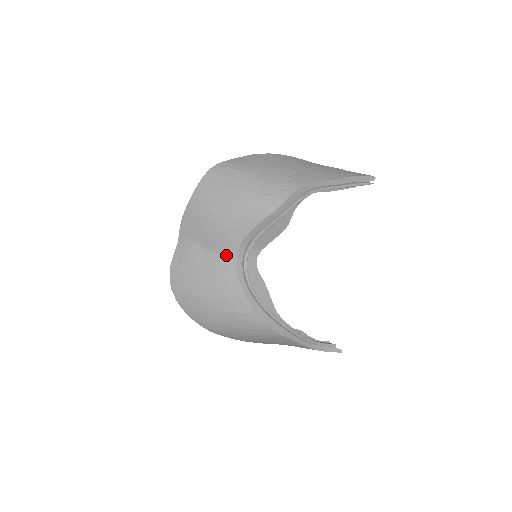
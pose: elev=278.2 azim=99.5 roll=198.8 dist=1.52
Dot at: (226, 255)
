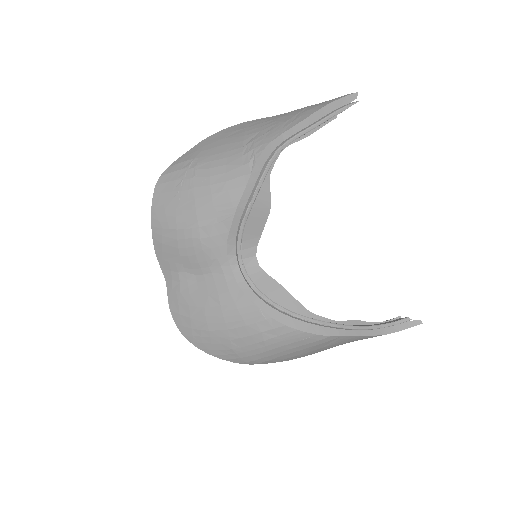
Dot at: (218, 271)
